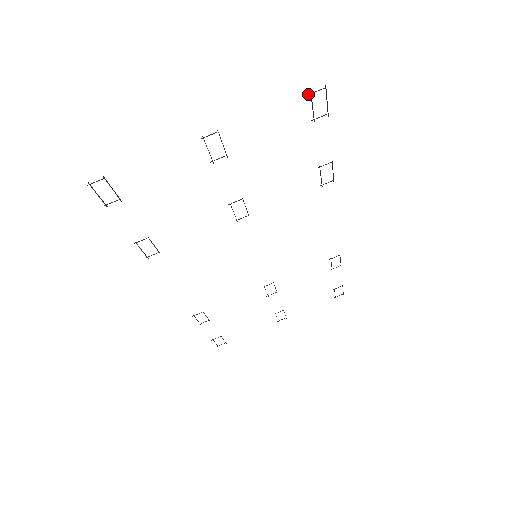
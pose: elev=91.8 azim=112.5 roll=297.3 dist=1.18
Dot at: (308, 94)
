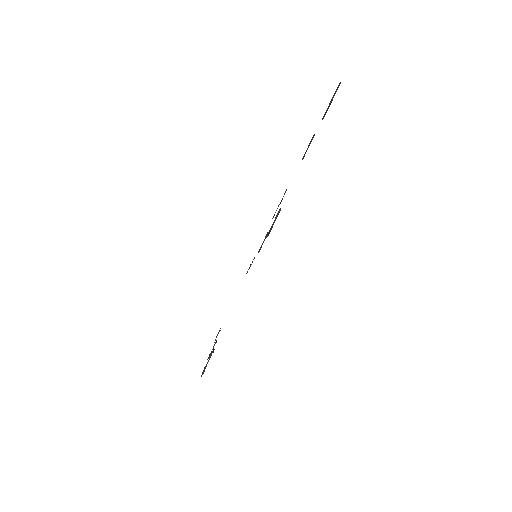
Dot at: (330, 103)
